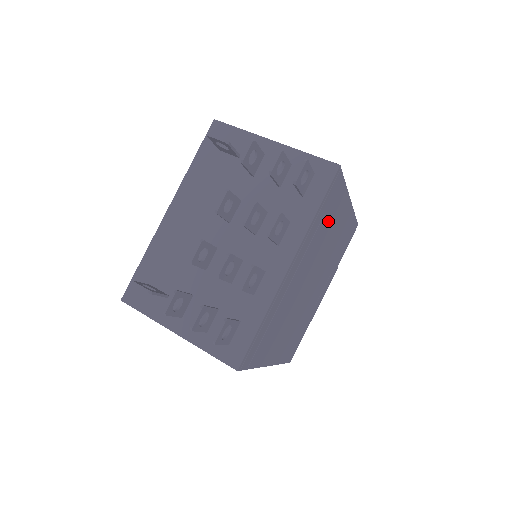
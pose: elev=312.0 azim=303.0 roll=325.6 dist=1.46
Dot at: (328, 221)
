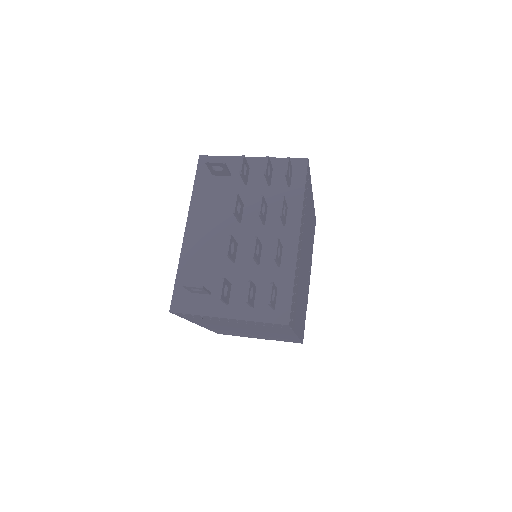
Dot at: (307, 207)
